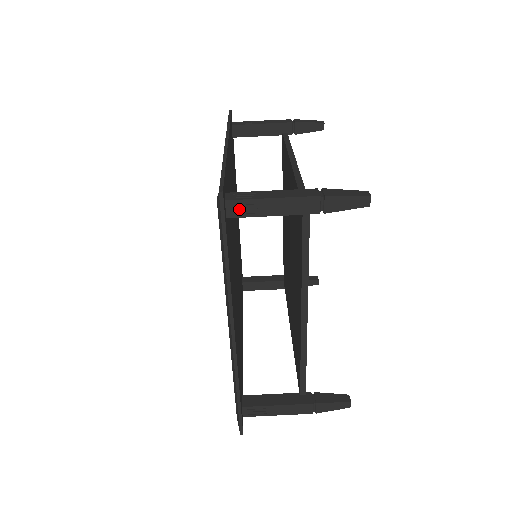
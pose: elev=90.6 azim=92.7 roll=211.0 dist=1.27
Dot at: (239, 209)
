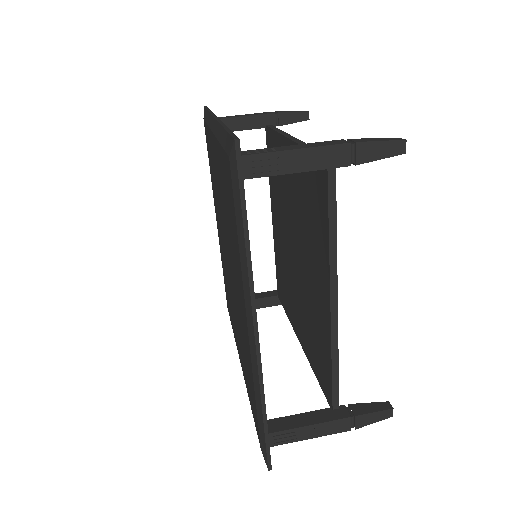
Dot at: occluded
